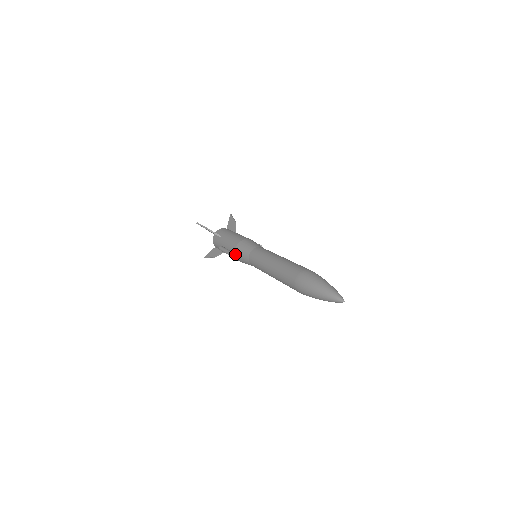
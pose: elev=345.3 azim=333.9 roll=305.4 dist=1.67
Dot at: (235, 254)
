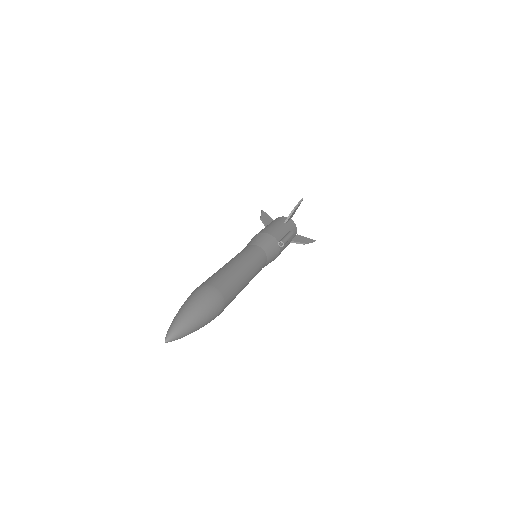
Dot at: occluded
